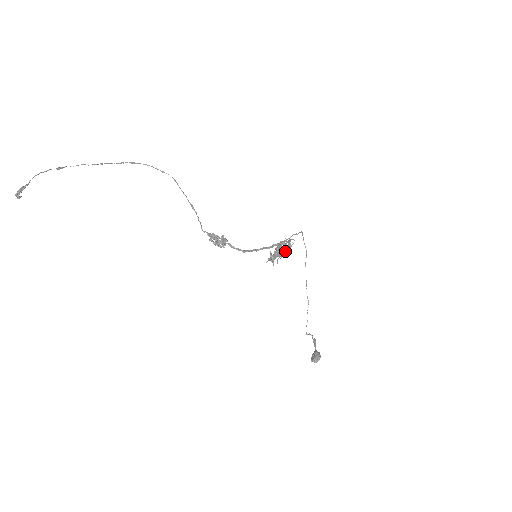
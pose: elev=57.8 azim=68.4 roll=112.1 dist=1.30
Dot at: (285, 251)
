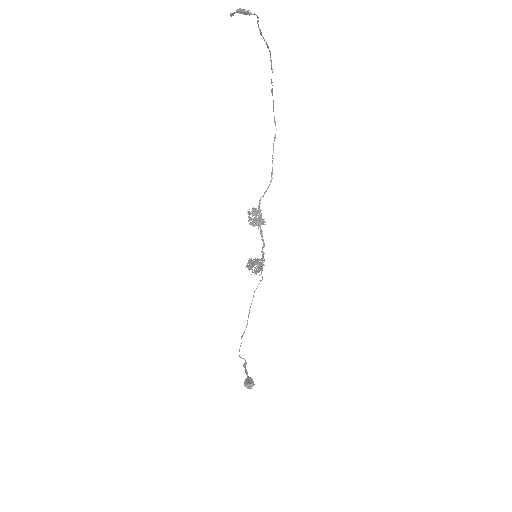
Dot at: occluded
